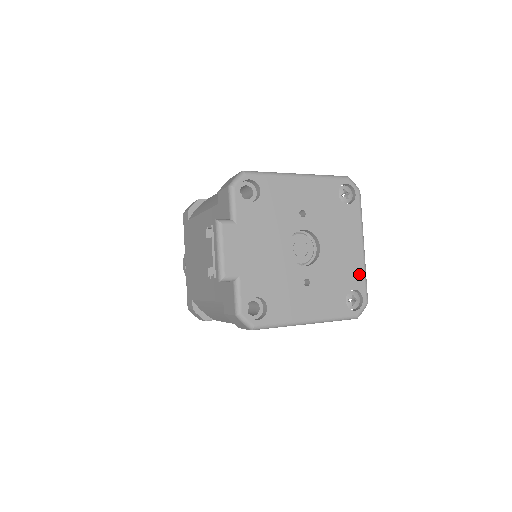
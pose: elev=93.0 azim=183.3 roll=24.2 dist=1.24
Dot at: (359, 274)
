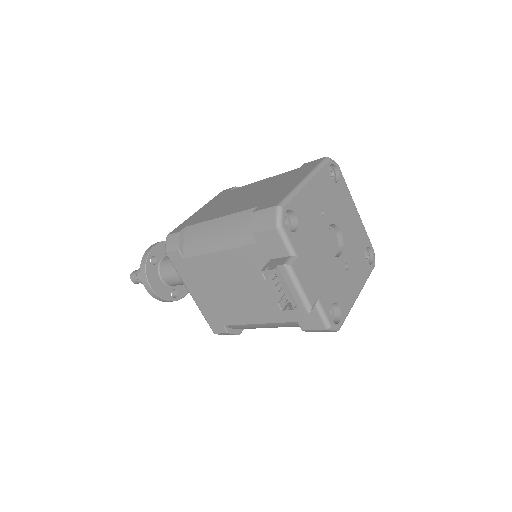
Dot at: (364, 234)
